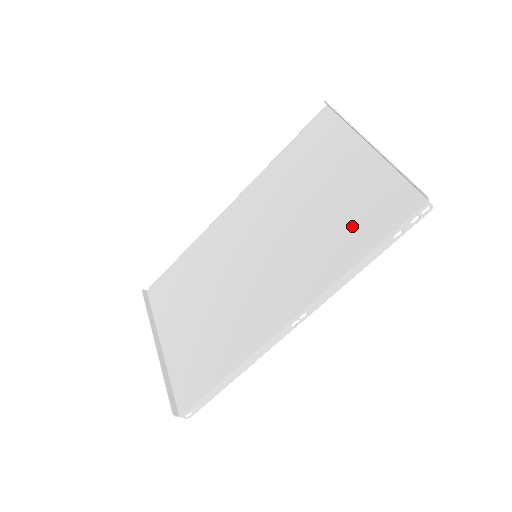
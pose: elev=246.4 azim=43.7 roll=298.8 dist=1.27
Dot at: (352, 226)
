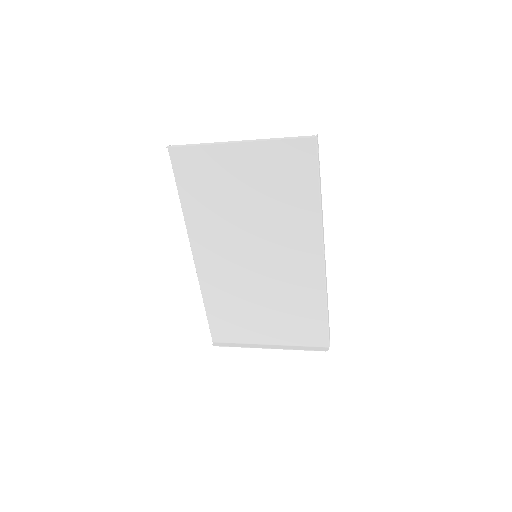
Dot at: (291, 188)
